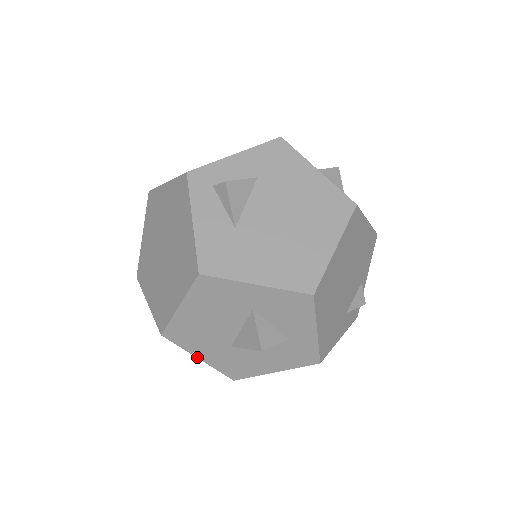
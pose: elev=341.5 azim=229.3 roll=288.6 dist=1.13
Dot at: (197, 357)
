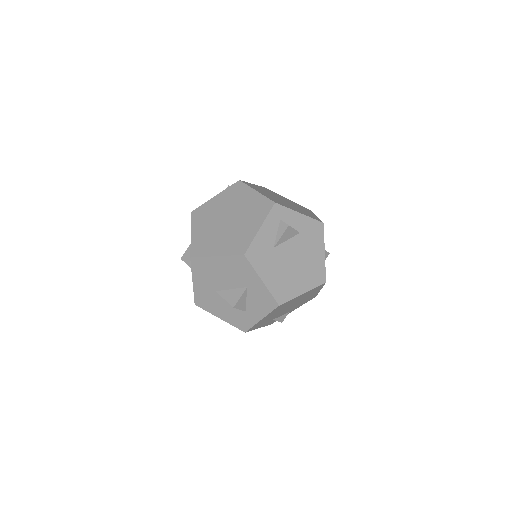
Dot at: (193, 280)
